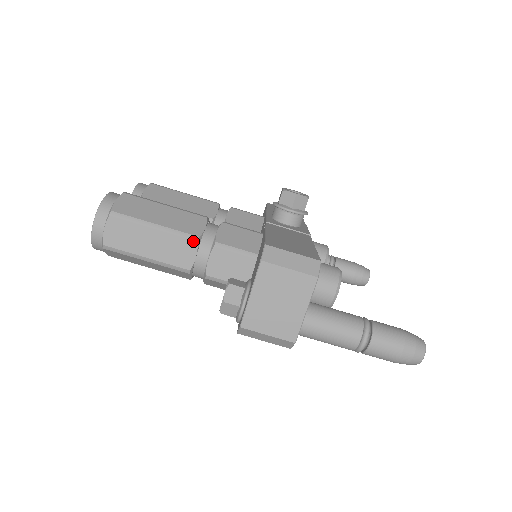
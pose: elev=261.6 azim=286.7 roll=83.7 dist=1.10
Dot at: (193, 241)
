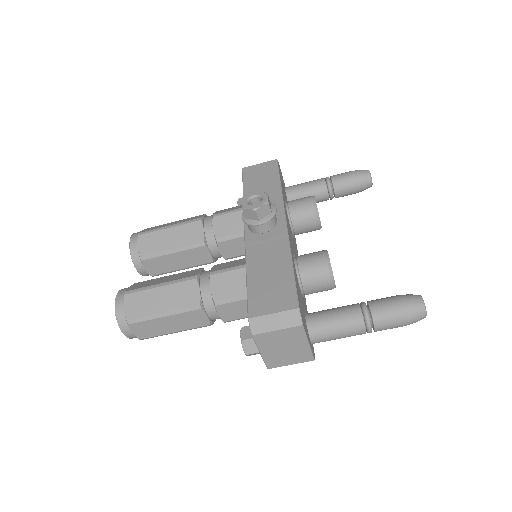
Dot at: (198, 310)
